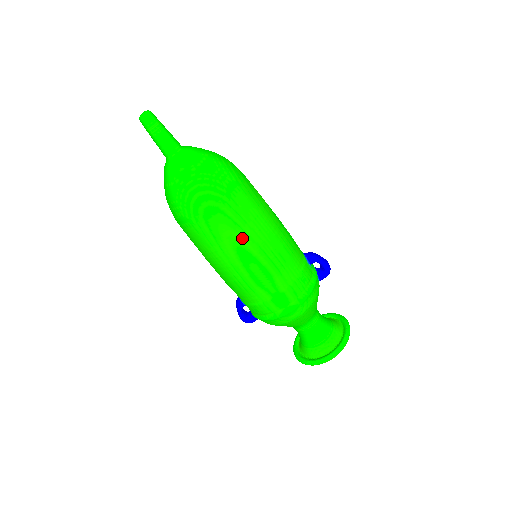
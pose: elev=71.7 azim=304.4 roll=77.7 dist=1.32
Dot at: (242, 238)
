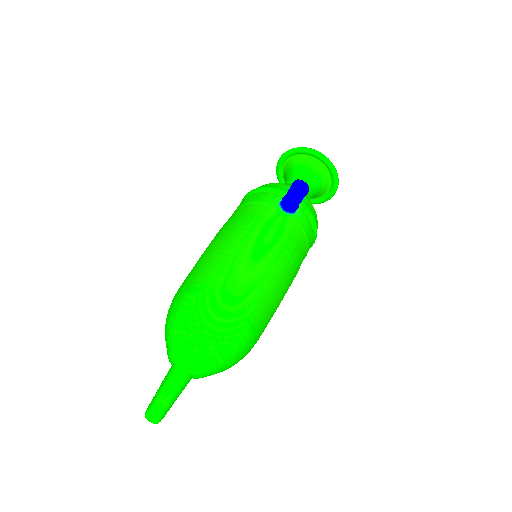
Dot at: occluded
